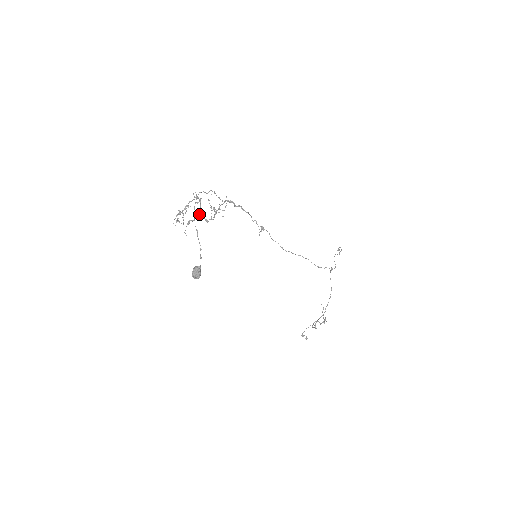
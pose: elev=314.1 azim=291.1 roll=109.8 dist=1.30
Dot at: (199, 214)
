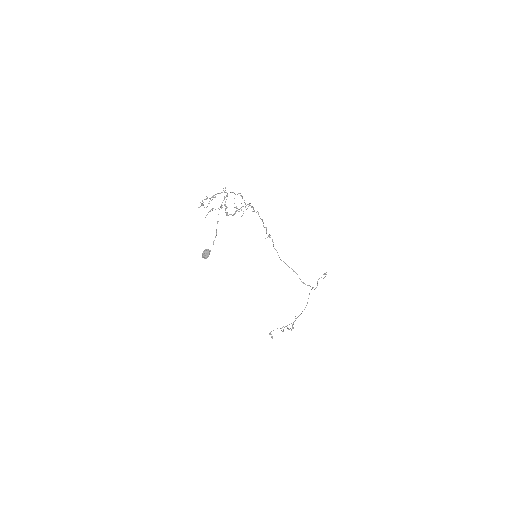
Dot at: occluded
